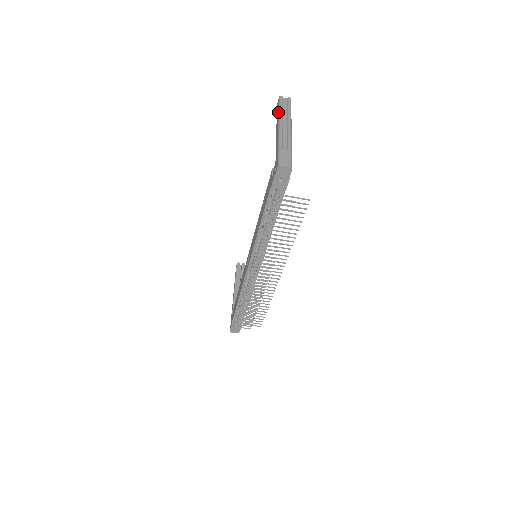
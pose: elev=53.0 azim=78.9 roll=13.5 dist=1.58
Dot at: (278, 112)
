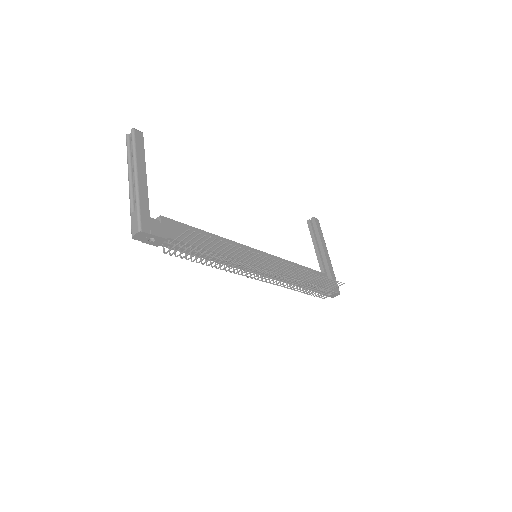
Dot at: (128, 160)
